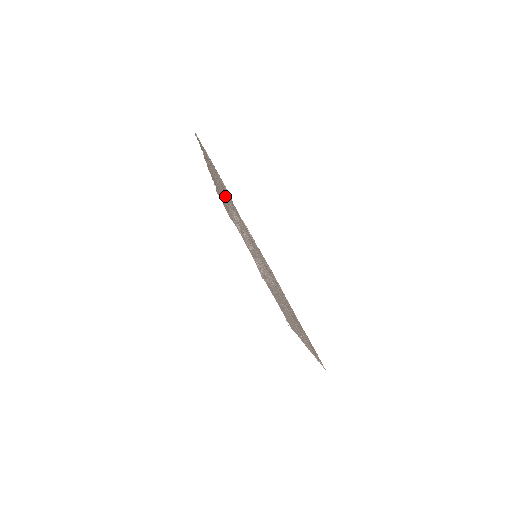
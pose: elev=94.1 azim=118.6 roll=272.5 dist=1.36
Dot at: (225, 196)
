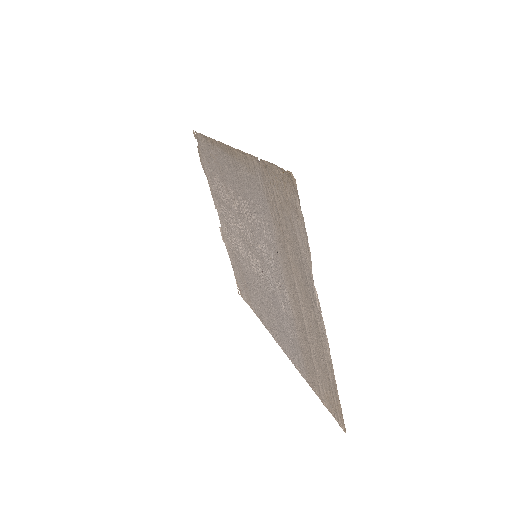
Dot at: (257, 203)
